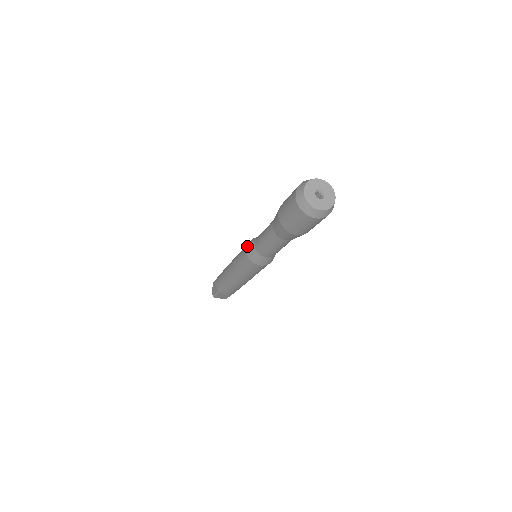
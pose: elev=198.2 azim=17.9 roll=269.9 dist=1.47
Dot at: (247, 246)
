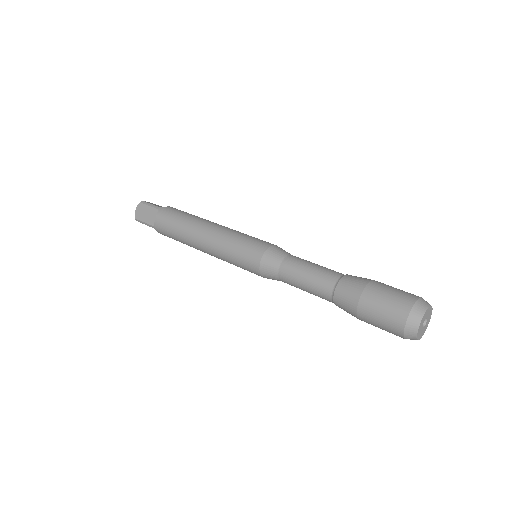
Dot at: (263, 257)
